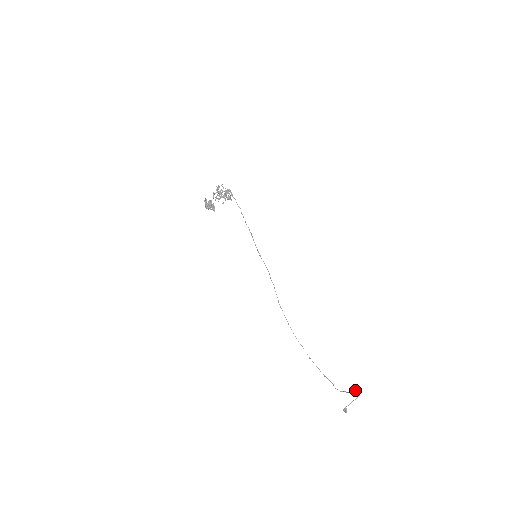
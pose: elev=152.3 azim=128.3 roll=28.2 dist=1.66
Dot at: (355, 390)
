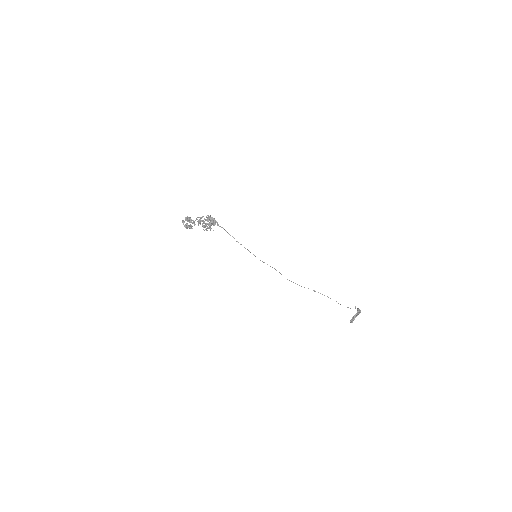
Dot at: (357, 310)
